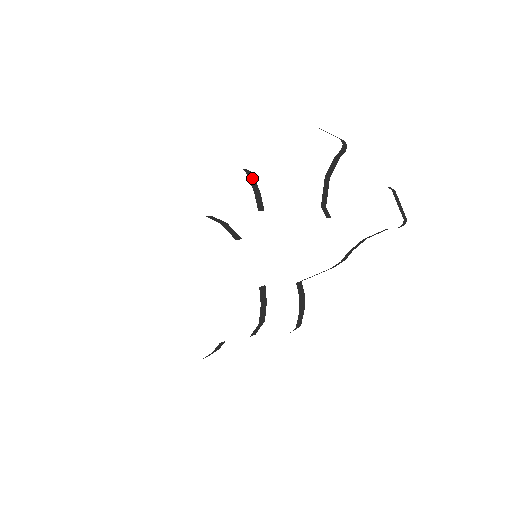
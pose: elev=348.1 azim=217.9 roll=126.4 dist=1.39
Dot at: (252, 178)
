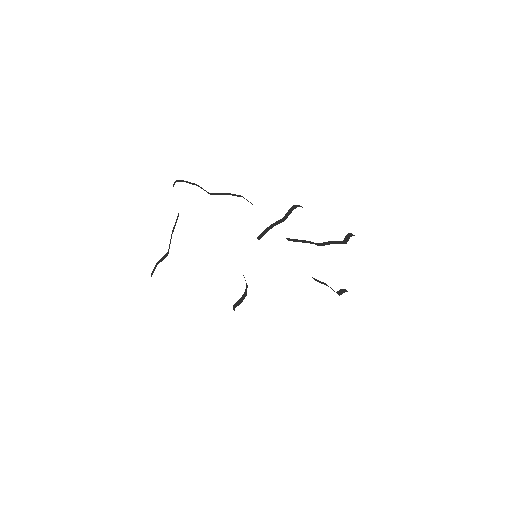
Dot at: occluded
